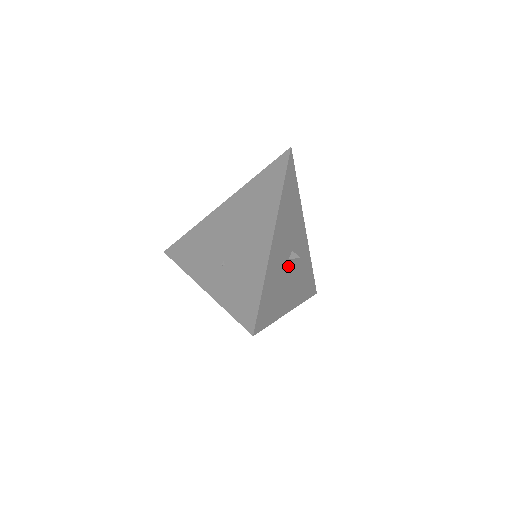
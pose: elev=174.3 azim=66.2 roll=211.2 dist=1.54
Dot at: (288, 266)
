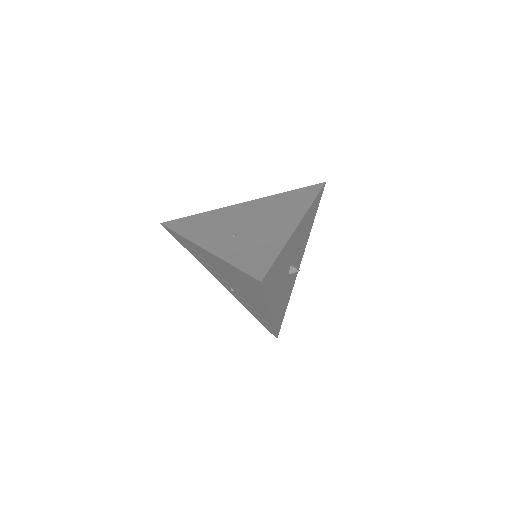
Dot at: (290, 274)
